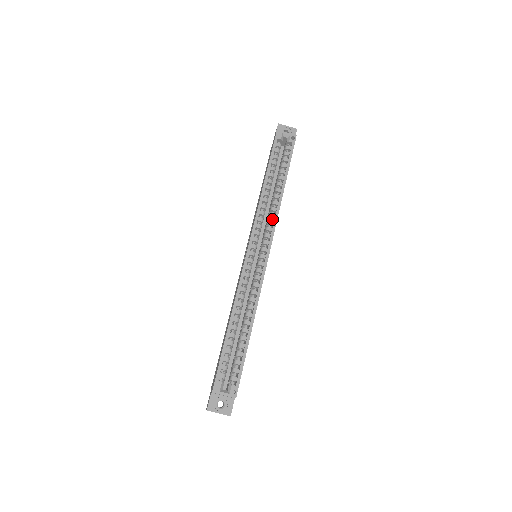
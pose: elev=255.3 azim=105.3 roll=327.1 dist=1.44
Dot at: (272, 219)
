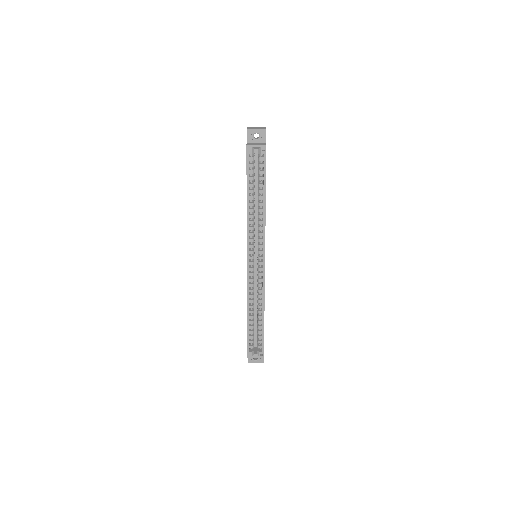
Dot at: (261, 231)
